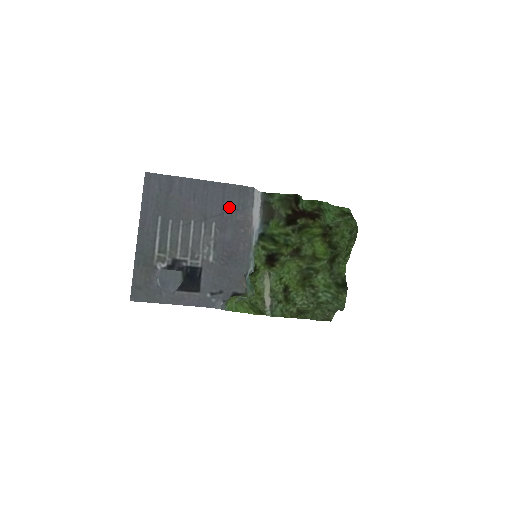
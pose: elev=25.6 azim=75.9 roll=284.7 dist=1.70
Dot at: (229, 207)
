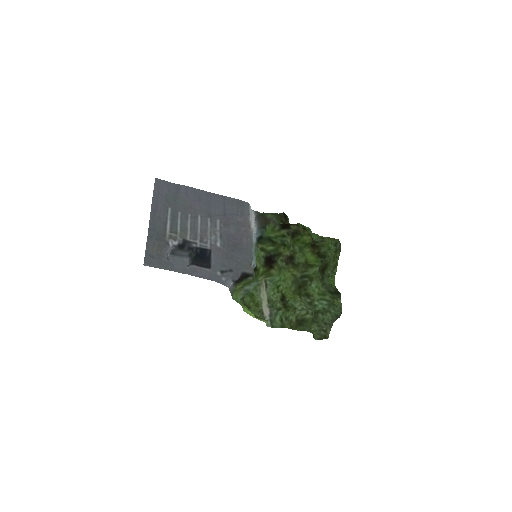
Dot at: (230, 211)
